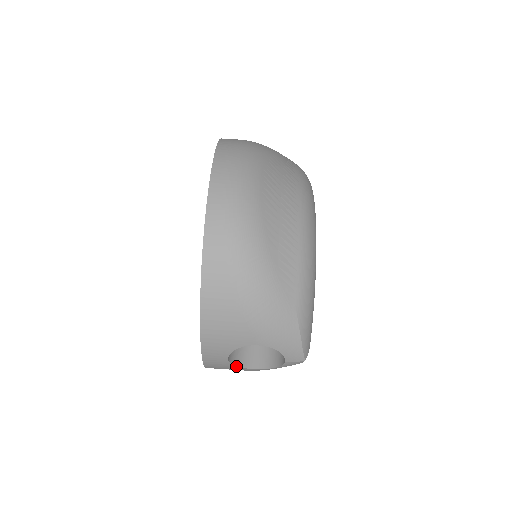
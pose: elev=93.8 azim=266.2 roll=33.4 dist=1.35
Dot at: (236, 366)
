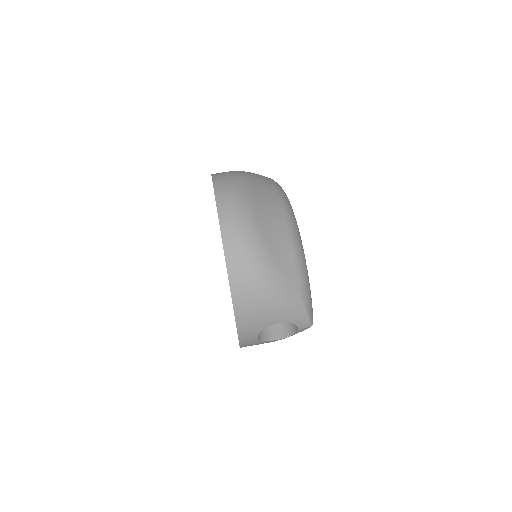
Dot at: (263, 341)
